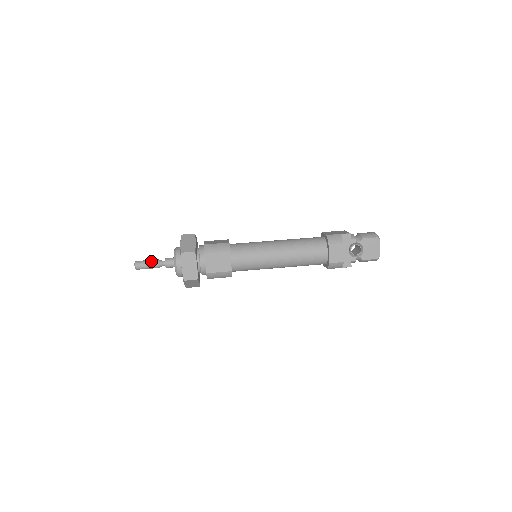
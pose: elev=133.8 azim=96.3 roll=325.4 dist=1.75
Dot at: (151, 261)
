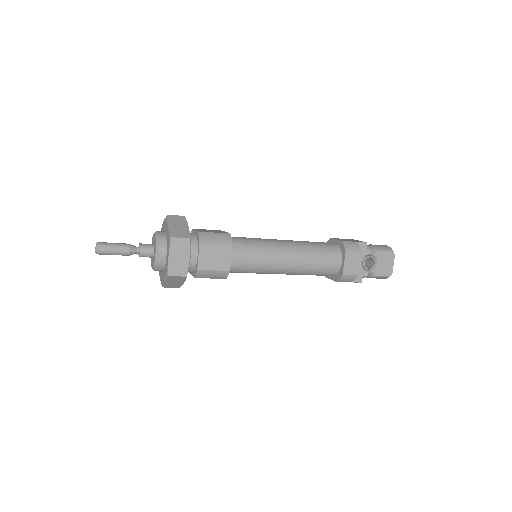
Dot at: (120, 245)
